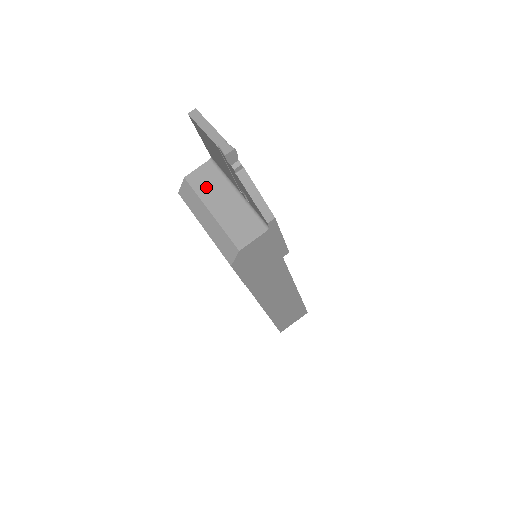
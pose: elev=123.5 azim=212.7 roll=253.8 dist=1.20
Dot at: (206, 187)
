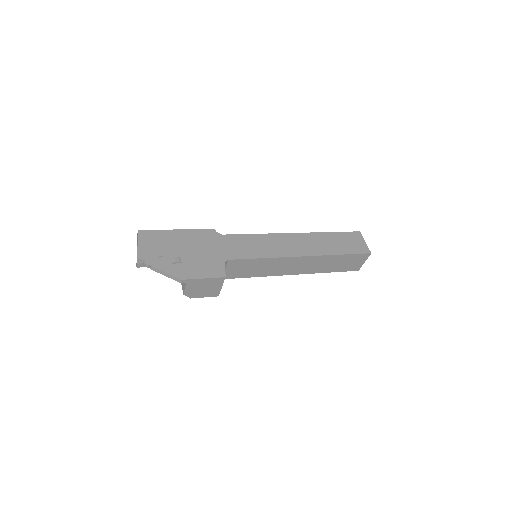
Dot at: occluded
